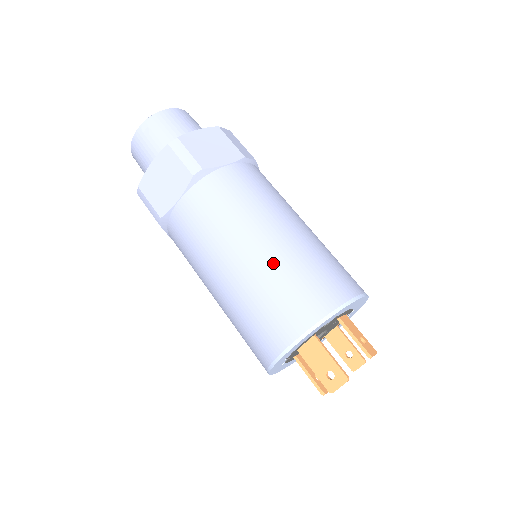
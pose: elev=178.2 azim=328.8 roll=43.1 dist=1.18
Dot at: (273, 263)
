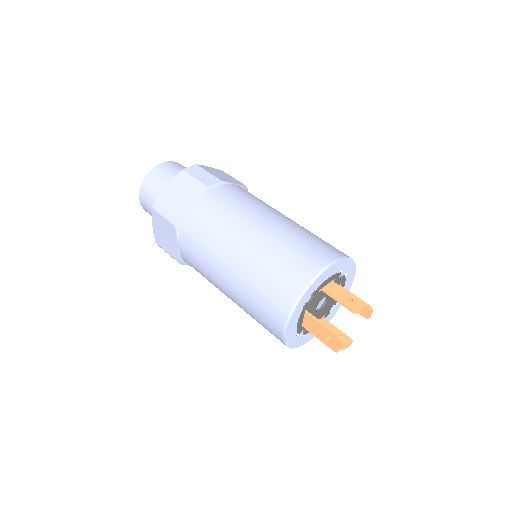
Dot at: (248, 271)
